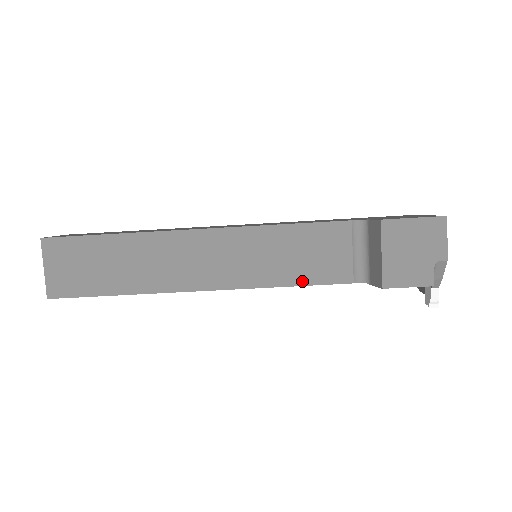
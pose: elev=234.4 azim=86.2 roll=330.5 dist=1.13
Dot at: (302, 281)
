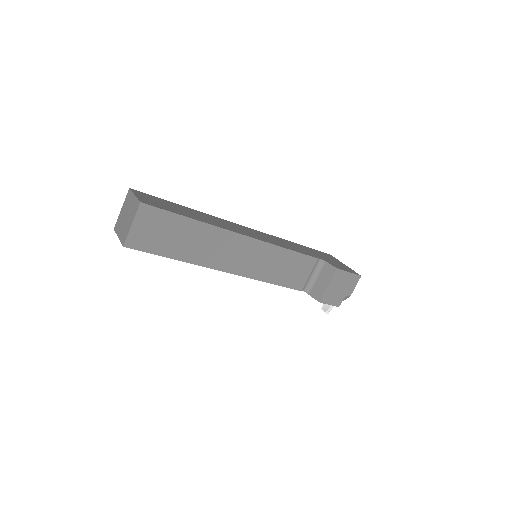
Dot at: (280, 283)
